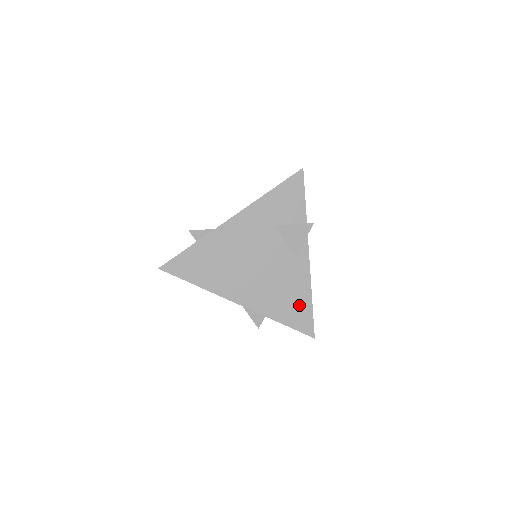
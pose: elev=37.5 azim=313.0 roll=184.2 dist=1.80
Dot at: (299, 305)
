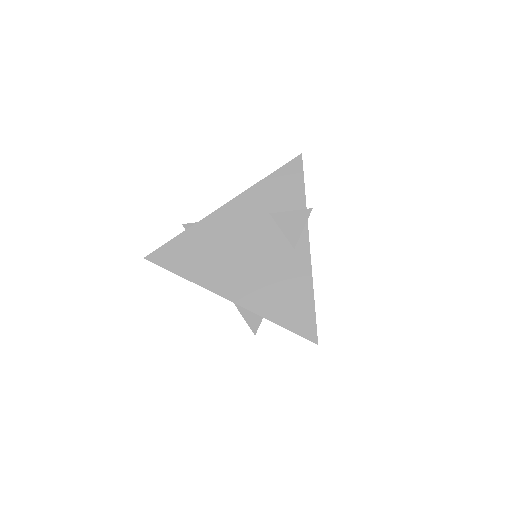
Dot at: (299, 303)
